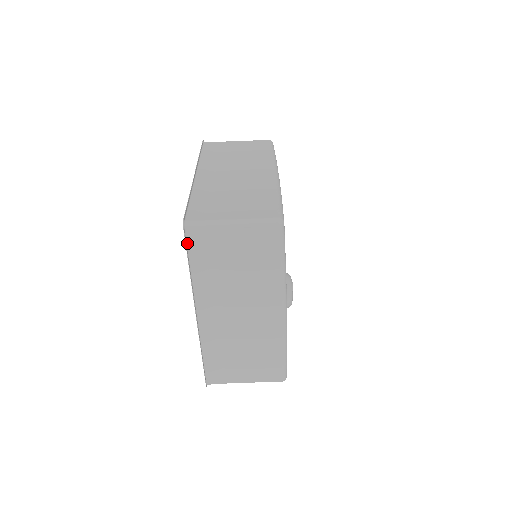
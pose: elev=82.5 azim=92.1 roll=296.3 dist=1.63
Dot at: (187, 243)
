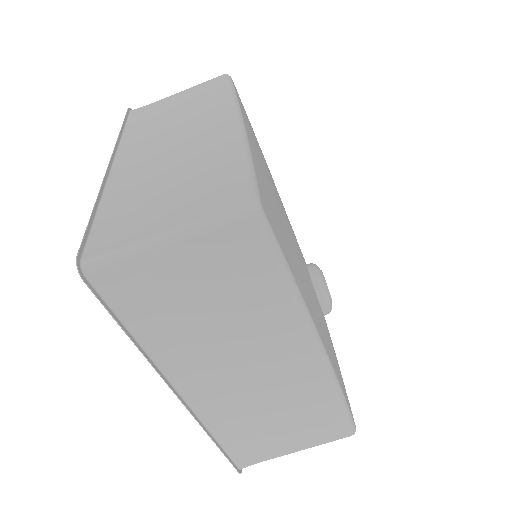
Dot at: (103, 297)
